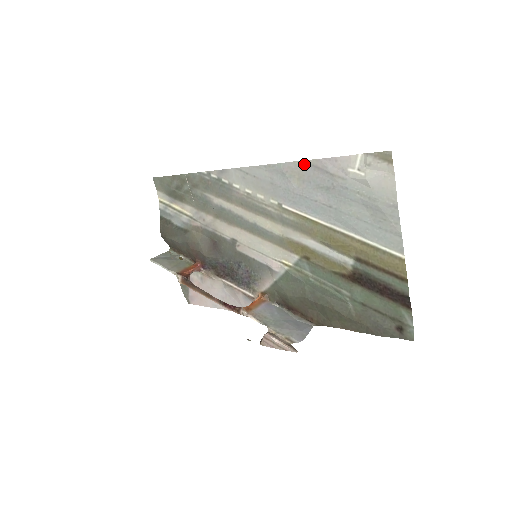
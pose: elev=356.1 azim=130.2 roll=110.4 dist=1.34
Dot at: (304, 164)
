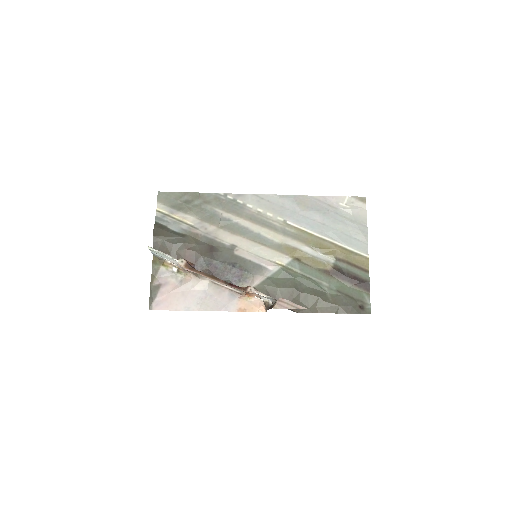
Dot at: (310, 198)
